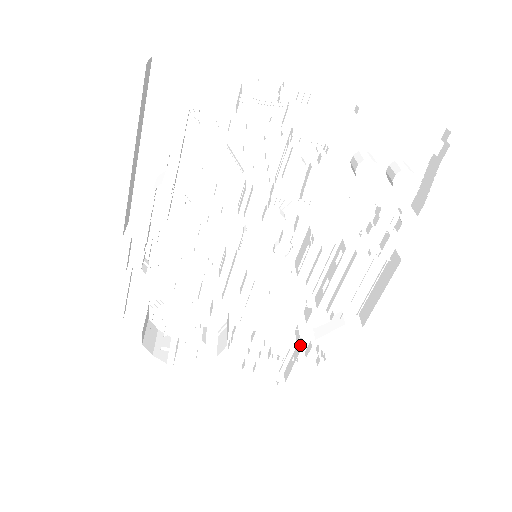
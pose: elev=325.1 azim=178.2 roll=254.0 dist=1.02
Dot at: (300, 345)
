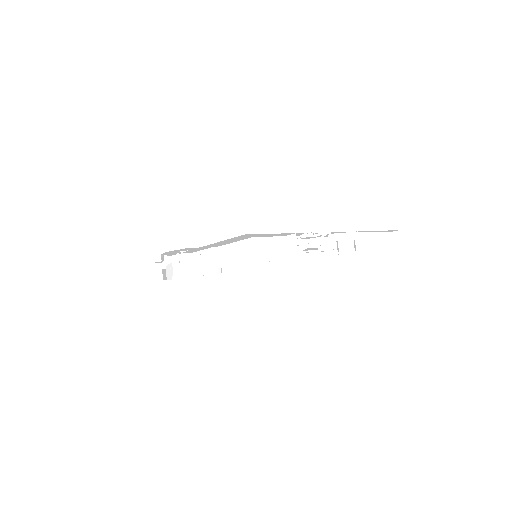
Dot at: occluded
